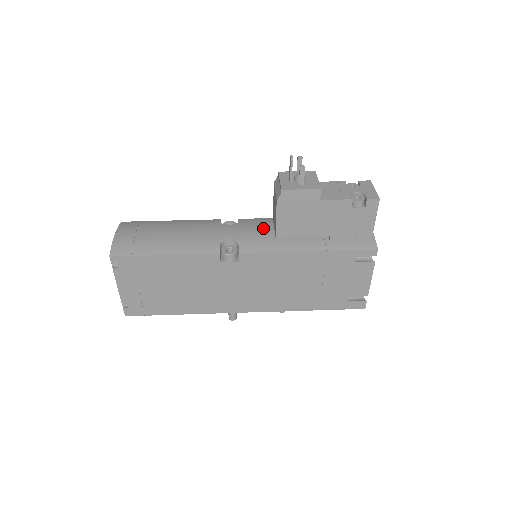
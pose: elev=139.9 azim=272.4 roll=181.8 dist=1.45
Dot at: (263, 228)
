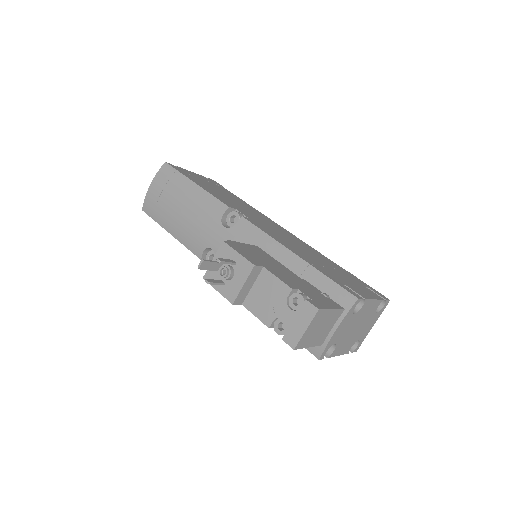
Dot at: occluded
